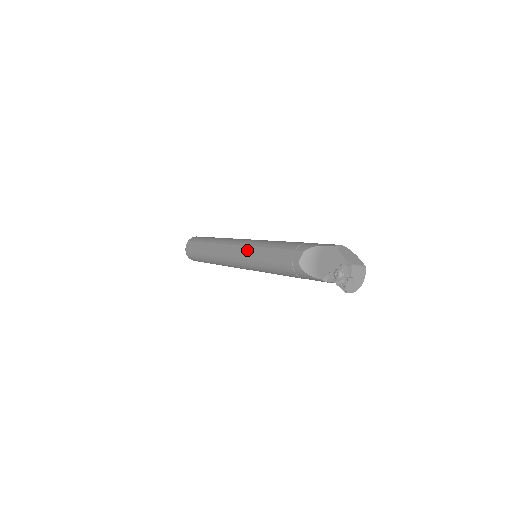
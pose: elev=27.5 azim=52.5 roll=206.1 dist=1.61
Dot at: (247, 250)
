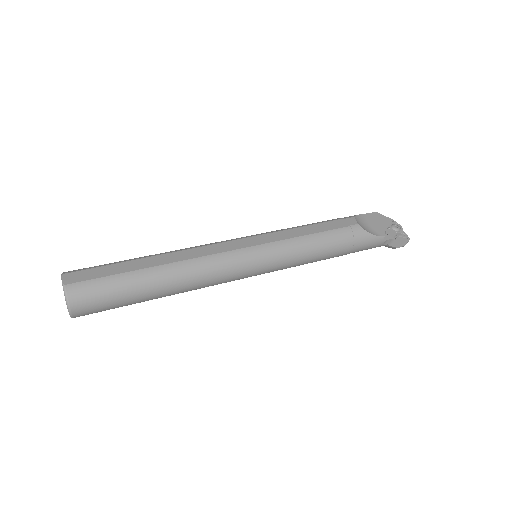
Dot at: (263, 237)
